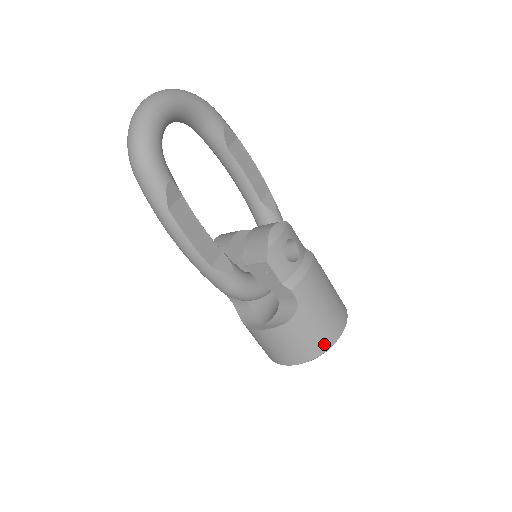
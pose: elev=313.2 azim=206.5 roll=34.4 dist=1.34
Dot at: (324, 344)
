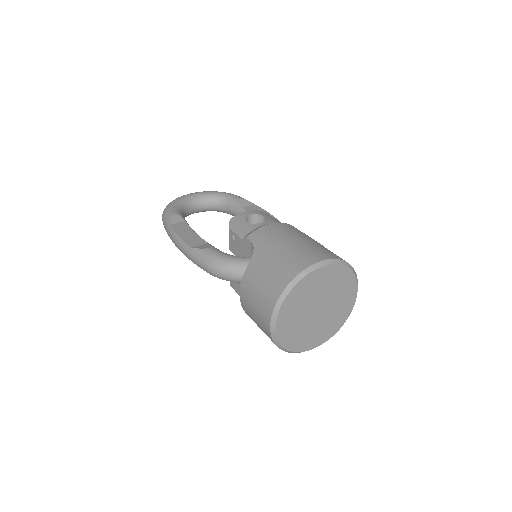
Dot at: (287, 274)
